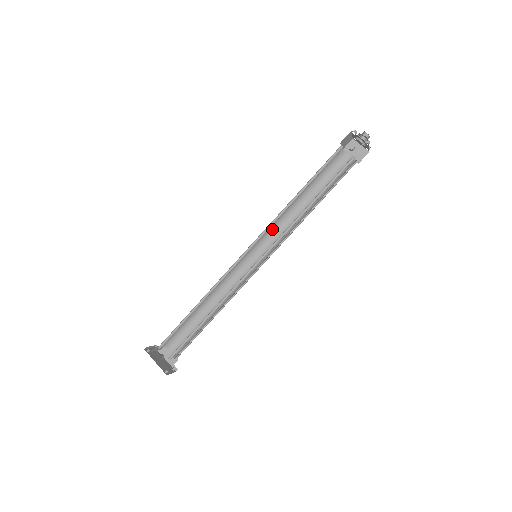
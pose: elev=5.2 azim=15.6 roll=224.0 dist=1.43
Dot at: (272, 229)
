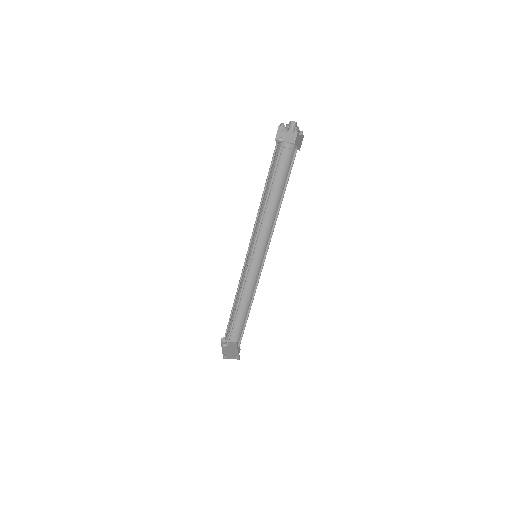
Dot at: (266, 231)
